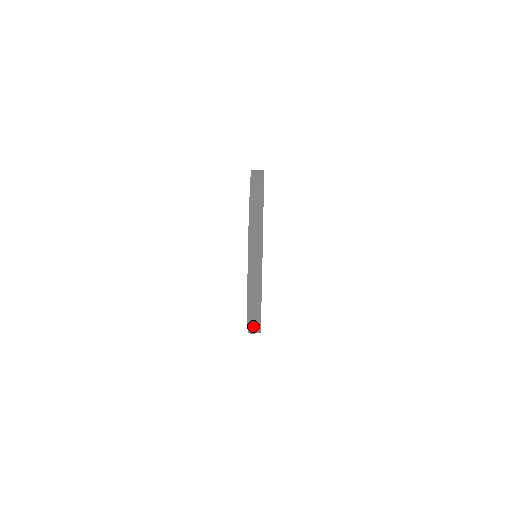
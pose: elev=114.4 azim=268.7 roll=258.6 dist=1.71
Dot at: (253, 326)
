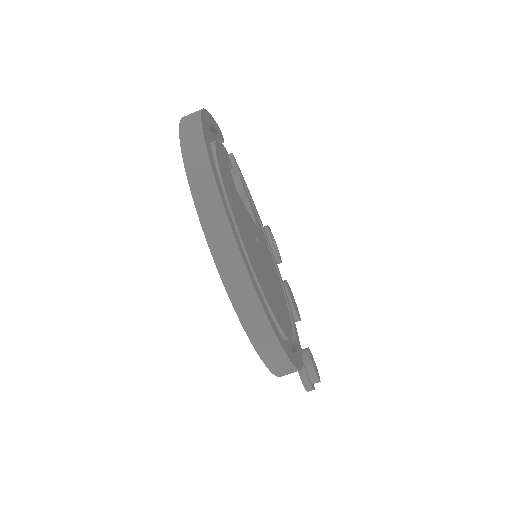
Dot at: (269, 353)
